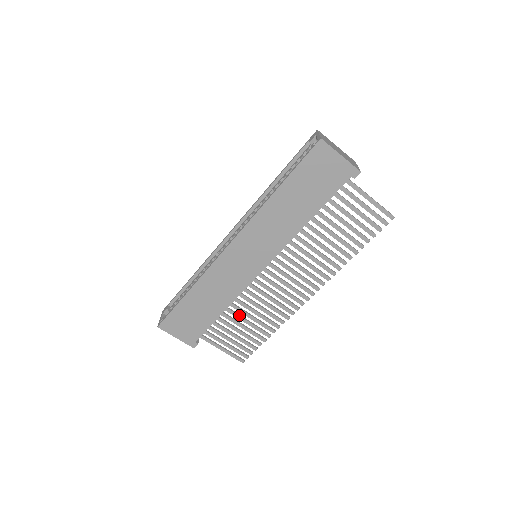
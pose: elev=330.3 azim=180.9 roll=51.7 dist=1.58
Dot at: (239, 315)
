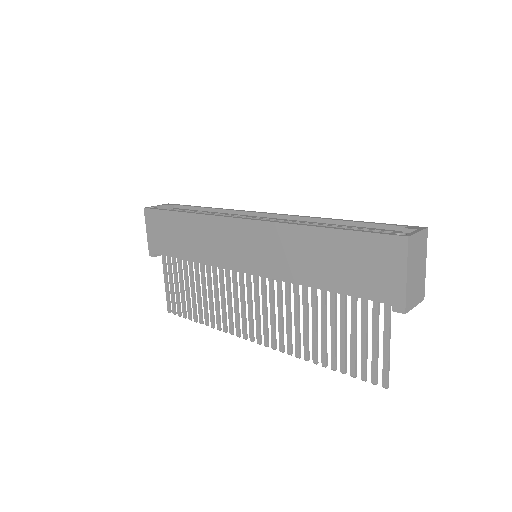
Dot at: (199, 279)
